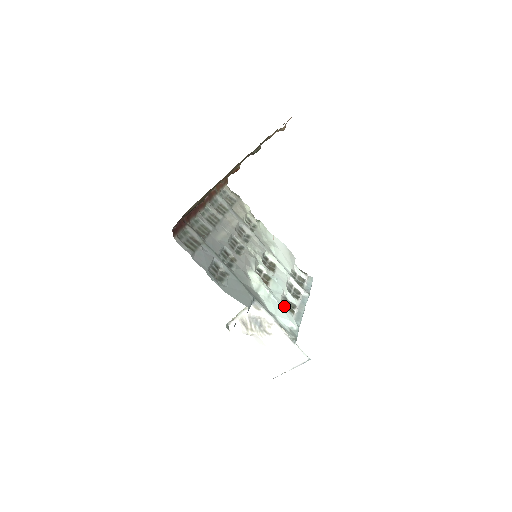
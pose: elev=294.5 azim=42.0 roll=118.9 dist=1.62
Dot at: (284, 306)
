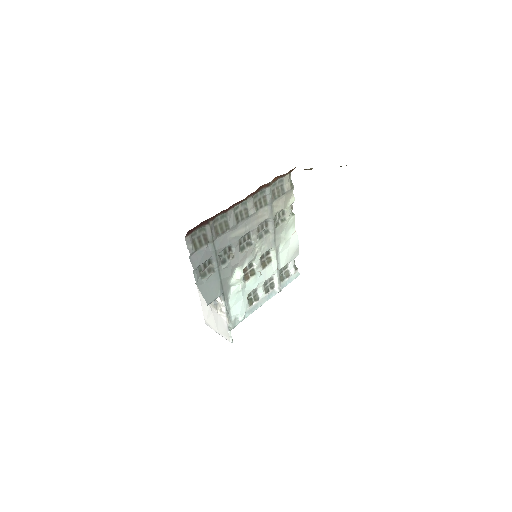
Dot at: (246, 300)
